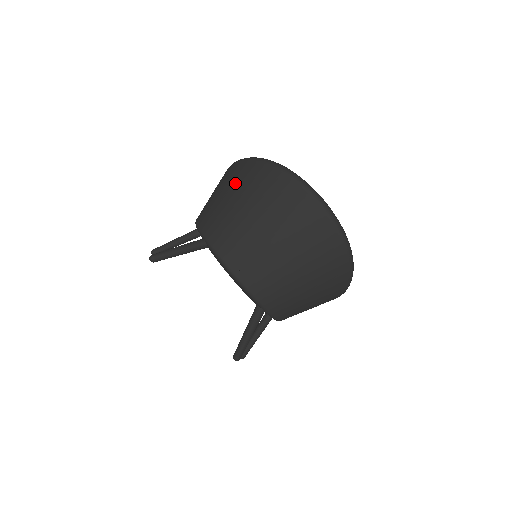
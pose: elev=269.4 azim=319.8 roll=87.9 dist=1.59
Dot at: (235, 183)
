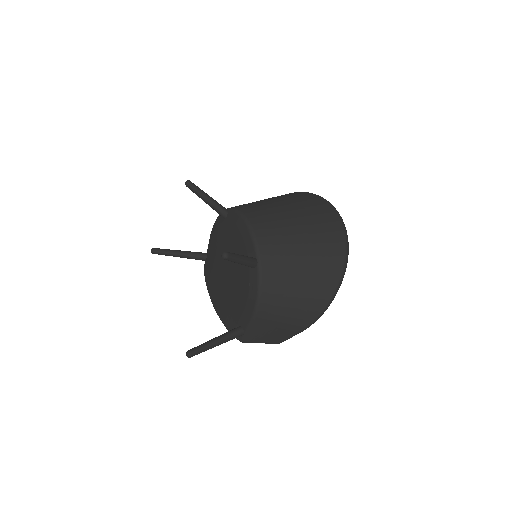
Dot at: occluded
